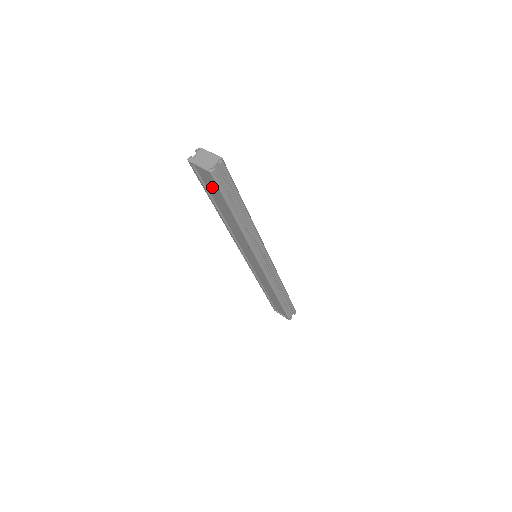
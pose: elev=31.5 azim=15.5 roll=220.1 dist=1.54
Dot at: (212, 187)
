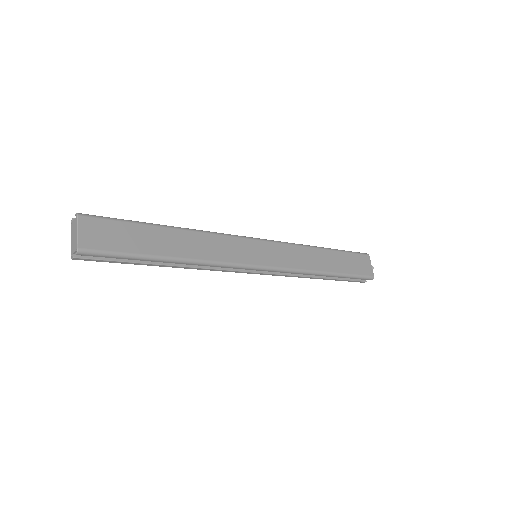
Dot at: occluded
